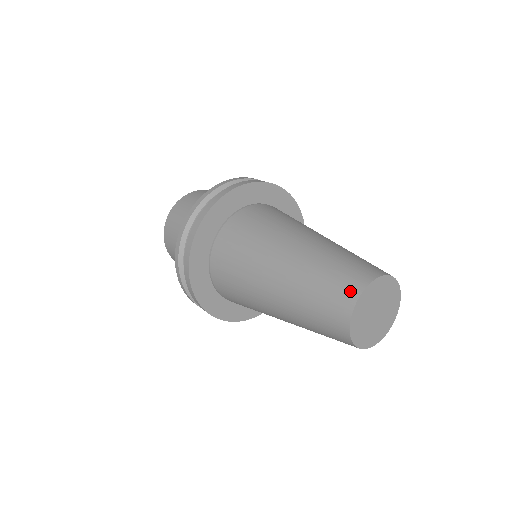
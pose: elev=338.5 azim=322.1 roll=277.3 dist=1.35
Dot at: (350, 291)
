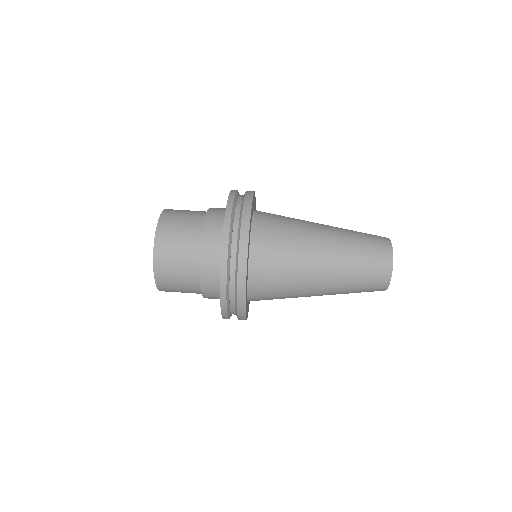
Dot at: (386, 262)
